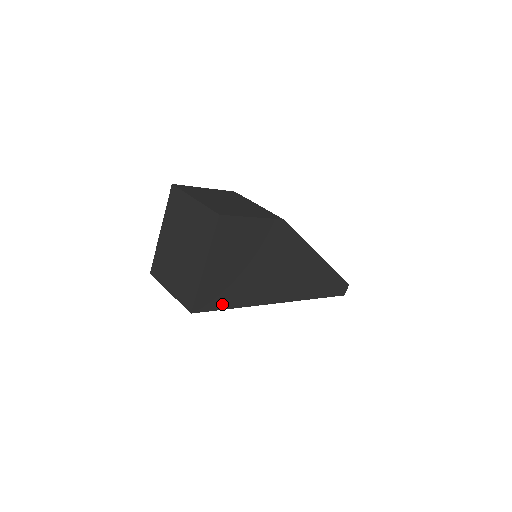
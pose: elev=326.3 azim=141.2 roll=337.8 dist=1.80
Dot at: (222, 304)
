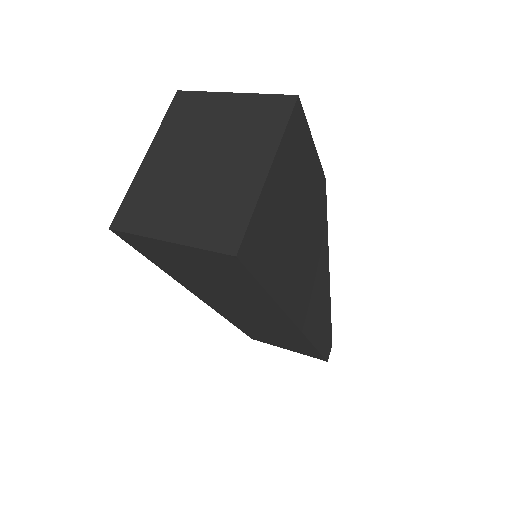
Dot at: (262, 272)
